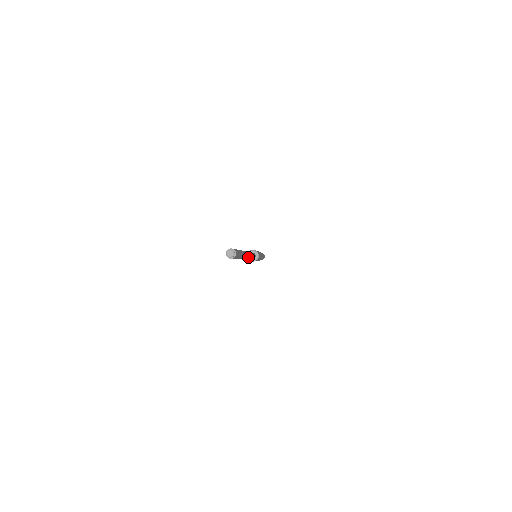
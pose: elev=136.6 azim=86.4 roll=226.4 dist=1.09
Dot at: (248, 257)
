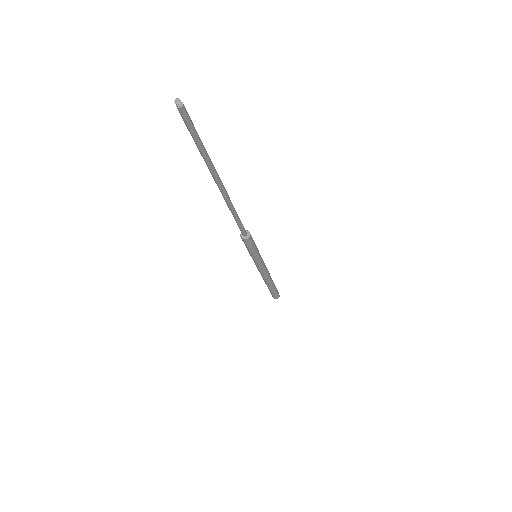
Dot at: (223, 190)
